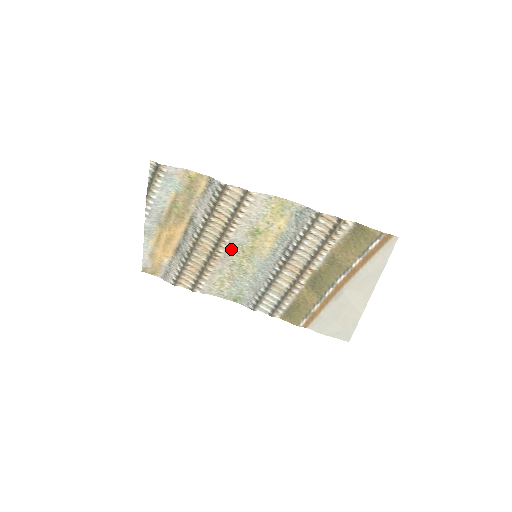
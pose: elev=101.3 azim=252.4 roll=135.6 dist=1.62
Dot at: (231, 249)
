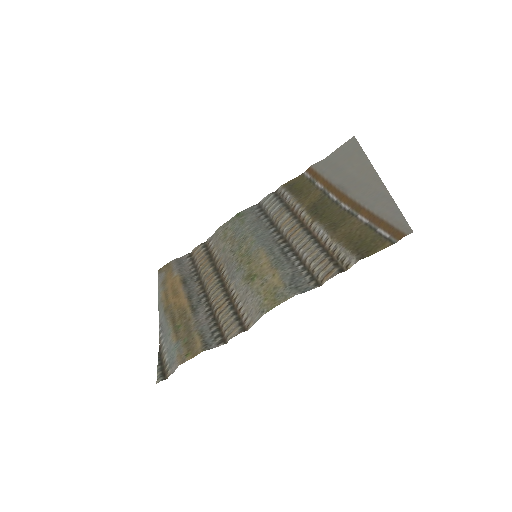
Dot at: (231, 269)
